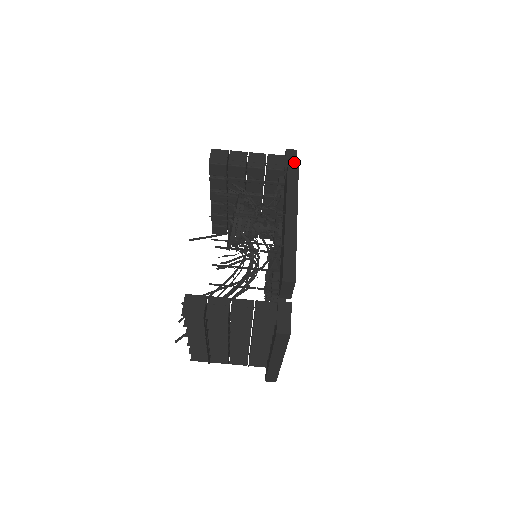
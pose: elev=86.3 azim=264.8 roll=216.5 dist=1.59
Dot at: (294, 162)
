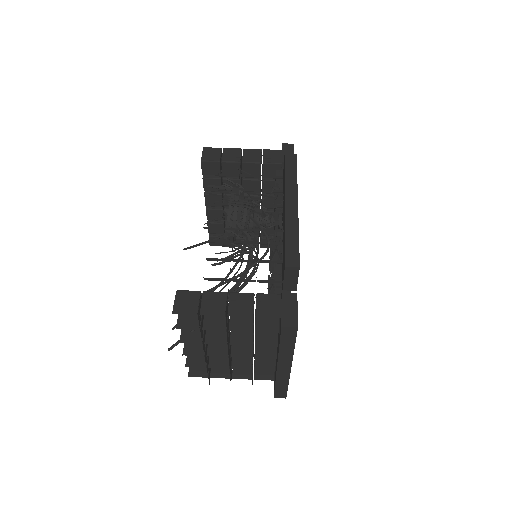
Dot at: occluded
